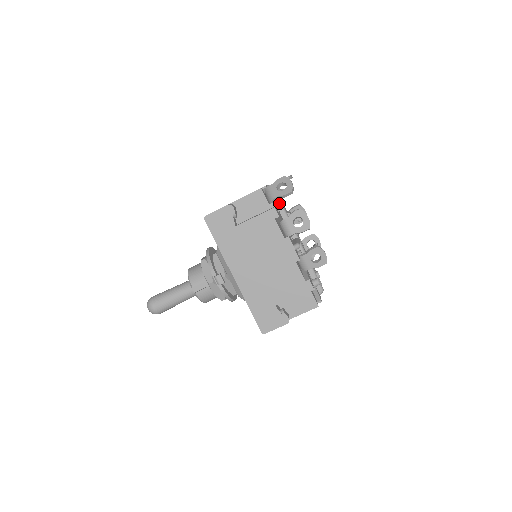
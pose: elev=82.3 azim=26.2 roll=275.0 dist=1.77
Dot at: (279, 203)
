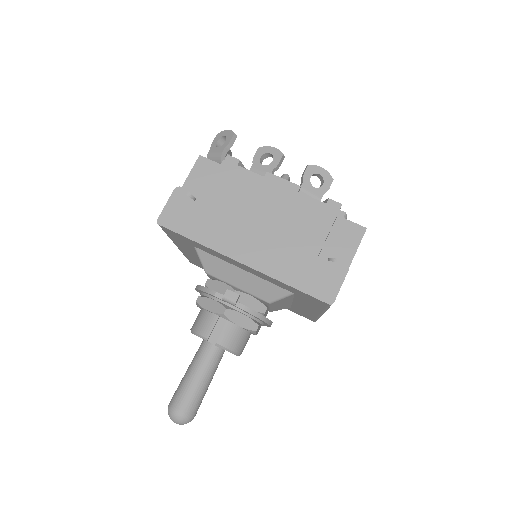
Dot at: occluded
